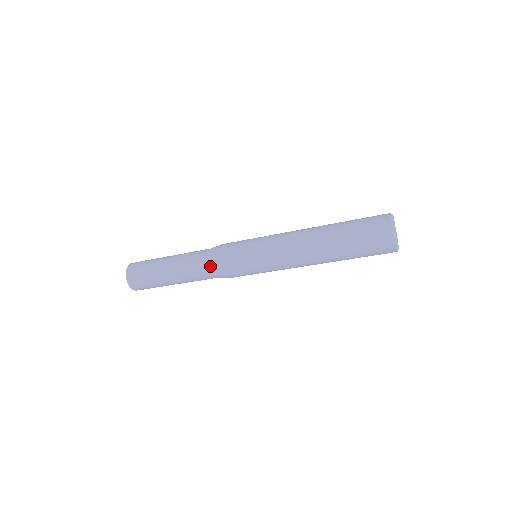
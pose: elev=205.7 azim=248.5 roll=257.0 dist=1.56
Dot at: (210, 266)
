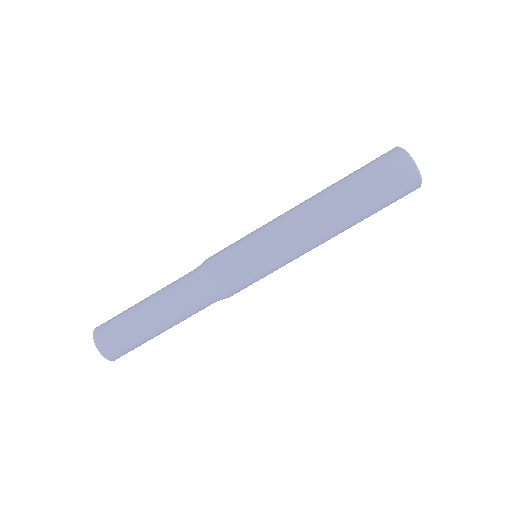
Dot at: (202, 281)
